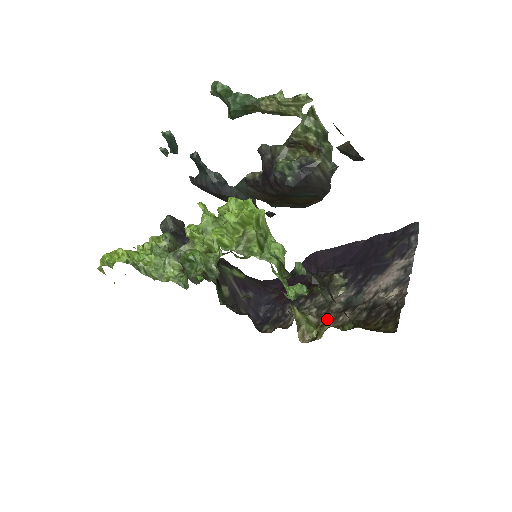
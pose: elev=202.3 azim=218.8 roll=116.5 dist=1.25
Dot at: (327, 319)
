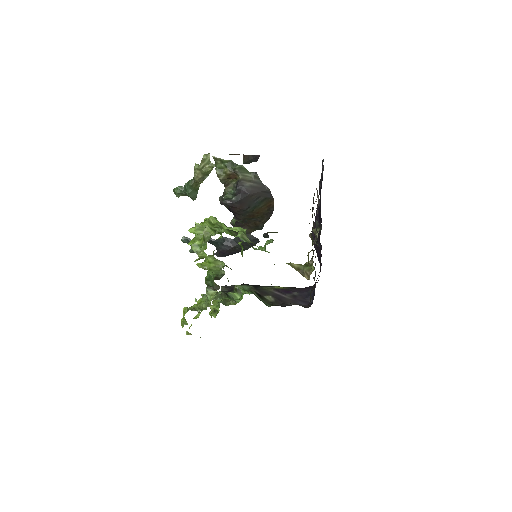
Dot at: (313, 253)
